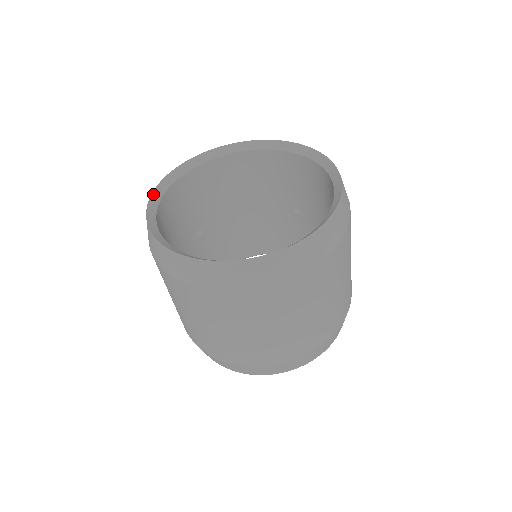
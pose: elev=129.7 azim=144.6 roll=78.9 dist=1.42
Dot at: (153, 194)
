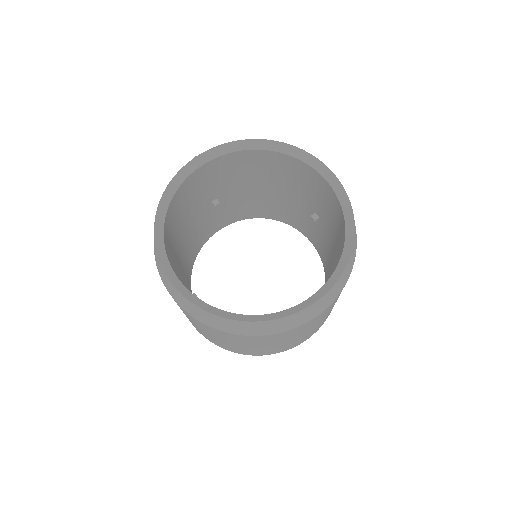
Dot at: (171, 182)
